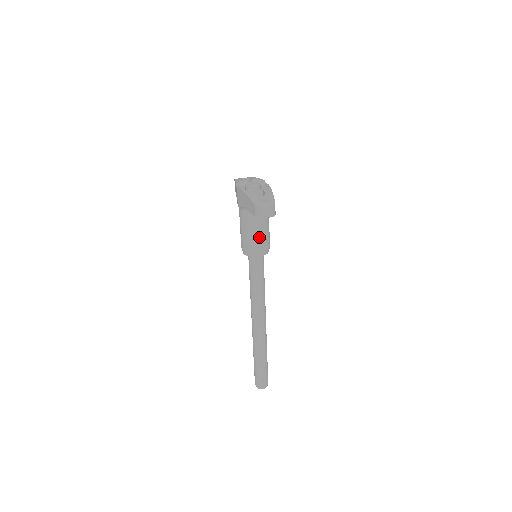
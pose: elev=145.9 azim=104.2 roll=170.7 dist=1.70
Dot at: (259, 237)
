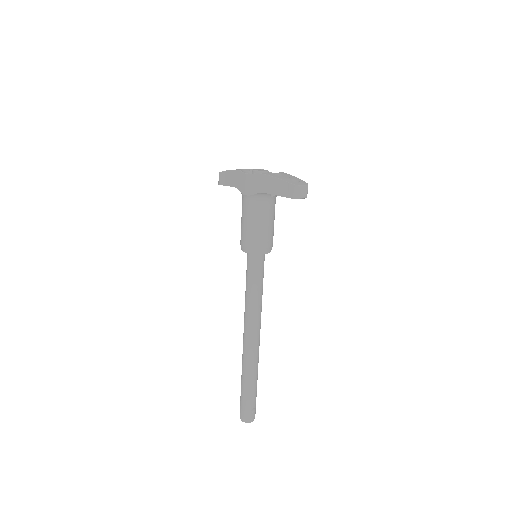
Dot at: (269, 230)
